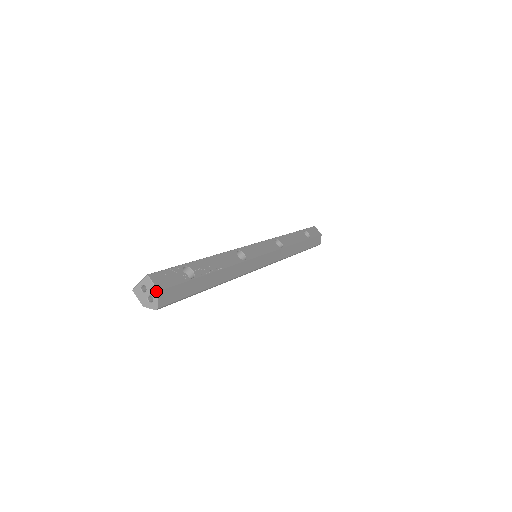
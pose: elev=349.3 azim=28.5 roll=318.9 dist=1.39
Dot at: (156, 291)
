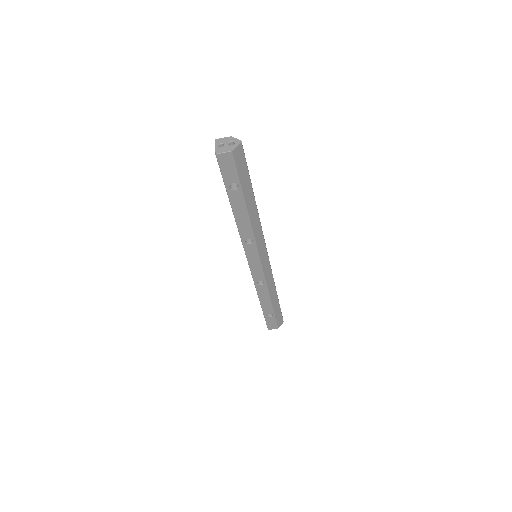
Dot at: (229, 137)
